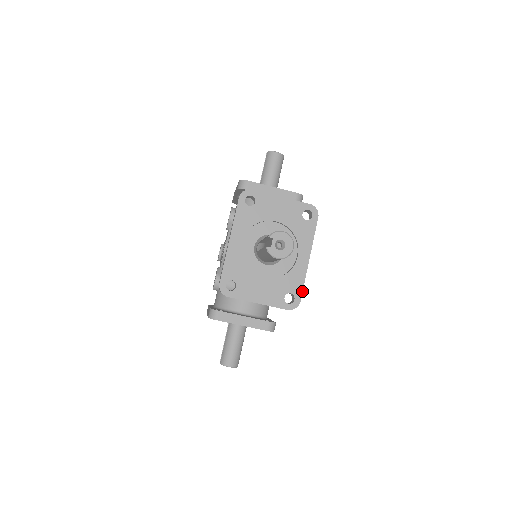
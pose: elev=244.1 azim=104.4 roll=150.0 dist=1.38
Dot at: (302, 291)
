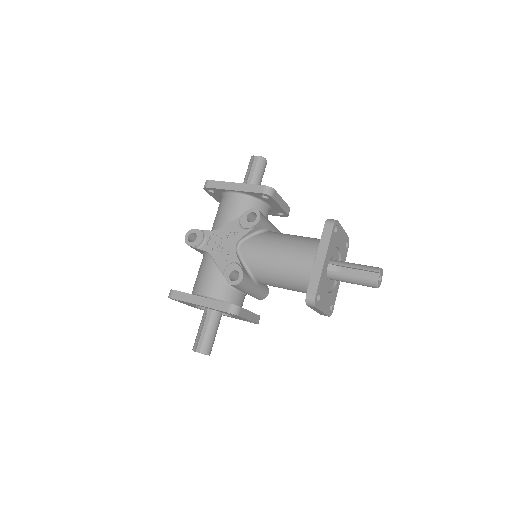
Dot at: occluded
